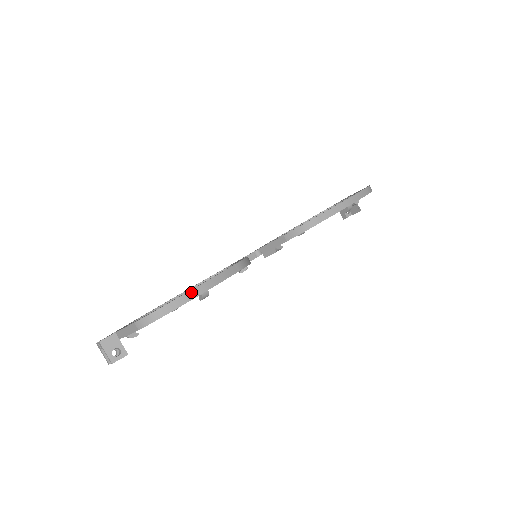
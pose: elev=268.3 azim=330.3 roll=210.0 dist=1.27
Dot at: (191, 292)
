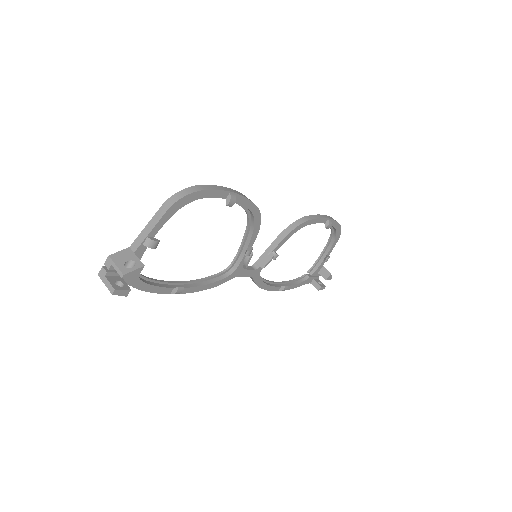
Dot at: (221, 187)
